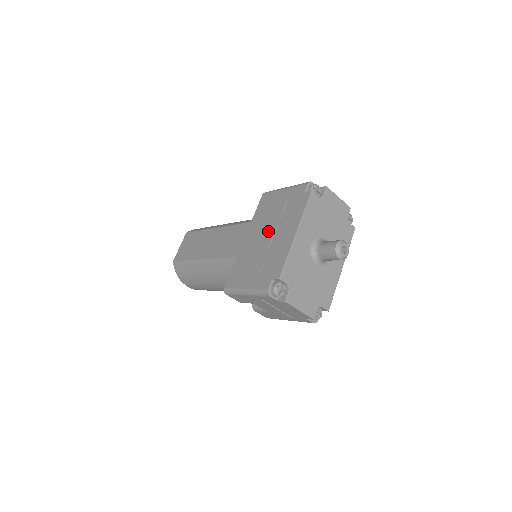
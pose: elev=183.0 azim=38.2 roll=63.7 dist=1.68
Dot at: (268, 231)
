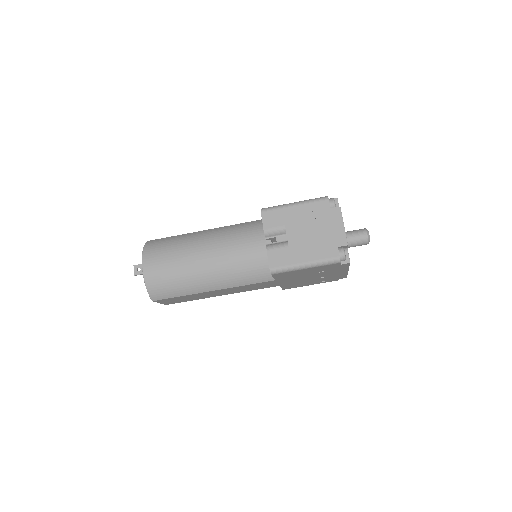
Dot at: occluded
